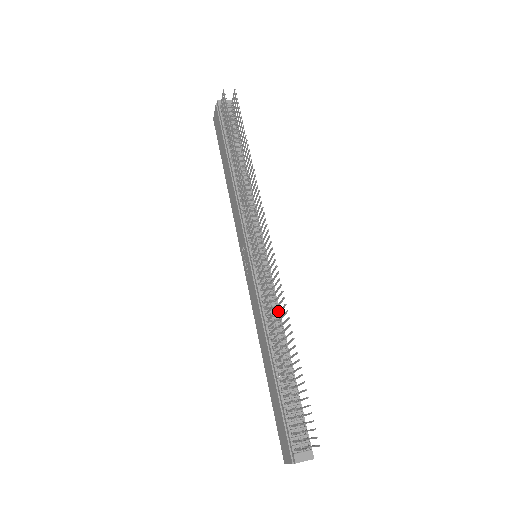
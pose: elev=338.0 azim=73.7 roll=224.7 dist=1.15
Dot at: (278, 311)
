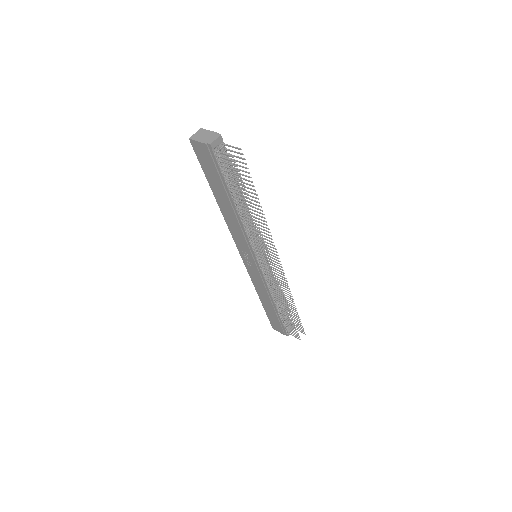
Dot at: occluded
